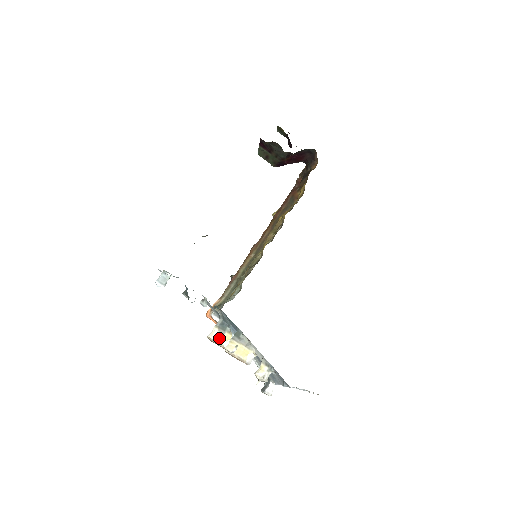
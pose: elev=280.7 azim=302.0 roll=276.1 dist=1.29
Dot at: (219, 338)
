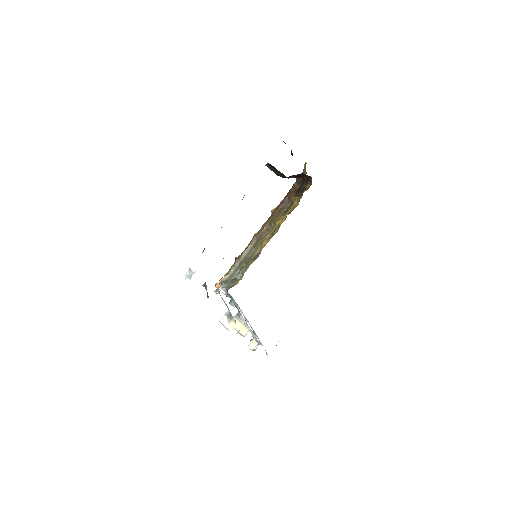
Dot at: (227, 324)
